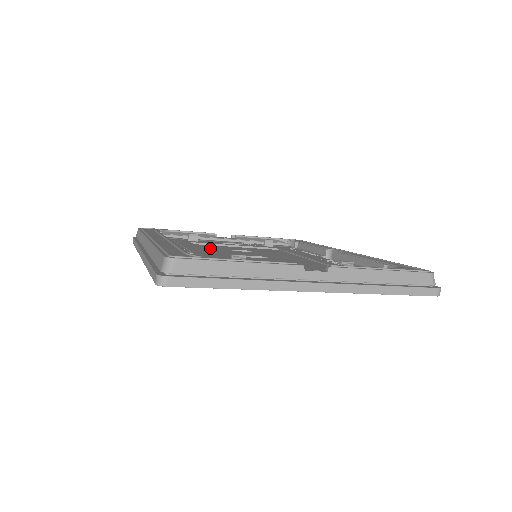
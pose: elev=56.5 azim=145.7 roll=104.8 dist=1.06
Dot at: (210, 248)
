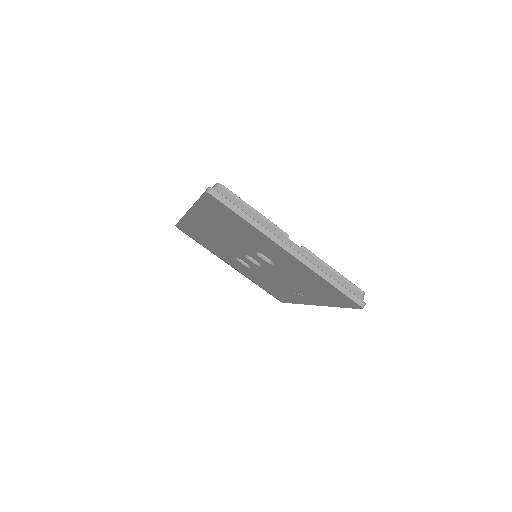
Dot at: occluded
